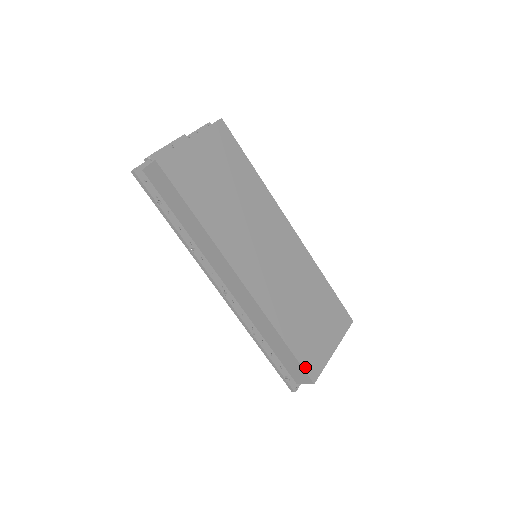
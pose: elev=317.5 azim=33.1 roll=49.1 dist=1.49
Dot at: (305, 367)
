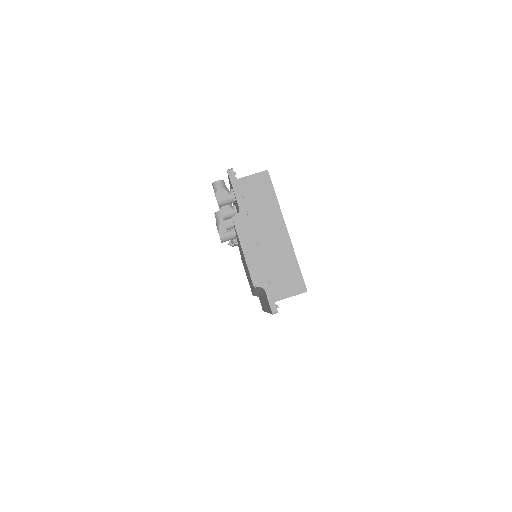
Dot at: occluded
